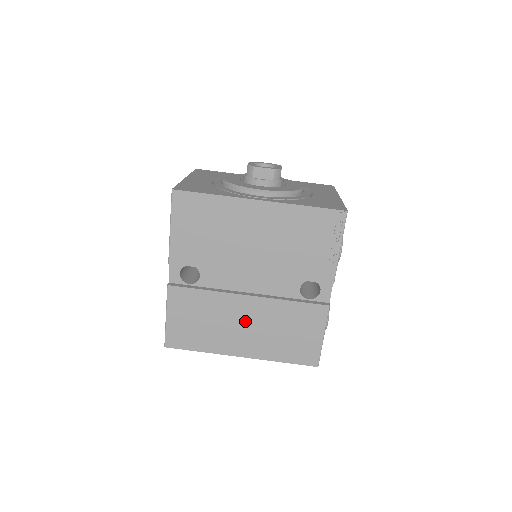
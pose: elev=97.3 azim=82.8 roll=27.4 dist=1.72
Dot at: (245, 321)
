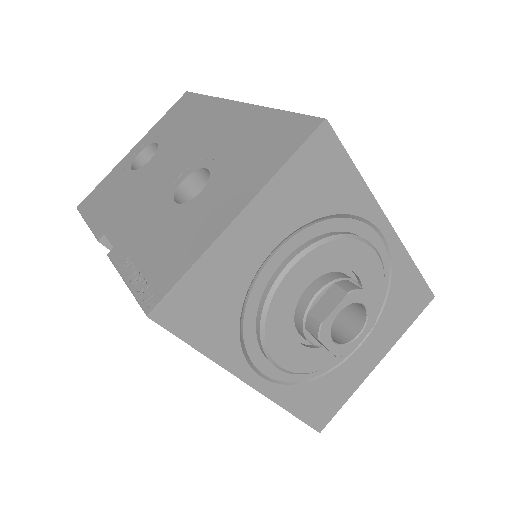
Dot at: occluded
